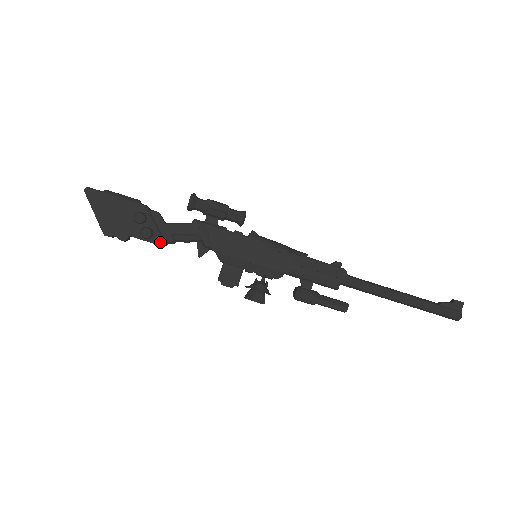
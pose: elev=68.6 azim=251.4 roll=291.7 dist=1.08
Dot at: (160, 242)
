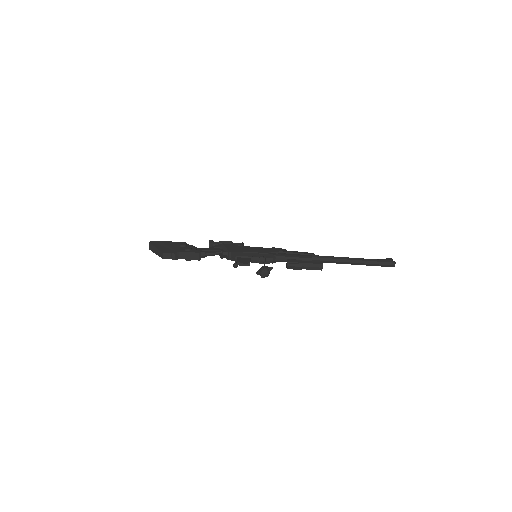
Dot at: (197, 252)
